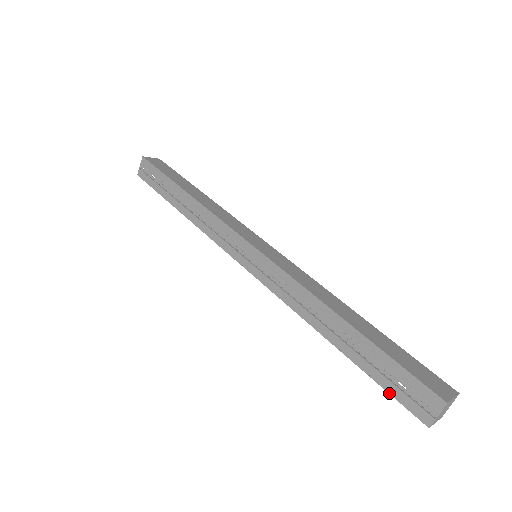
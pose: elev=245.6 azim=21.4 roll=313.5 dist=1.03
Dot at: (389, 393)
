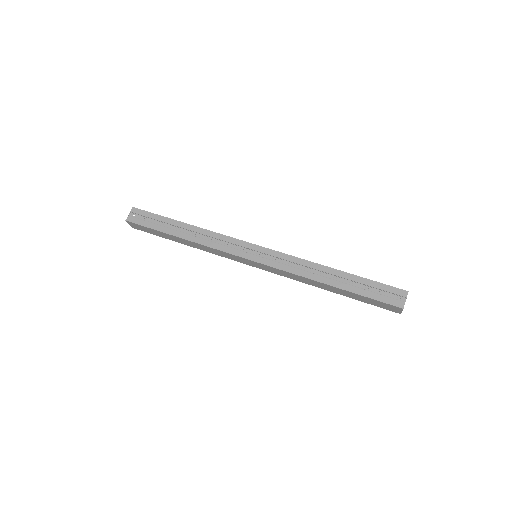
Dot at: (376, 300)
